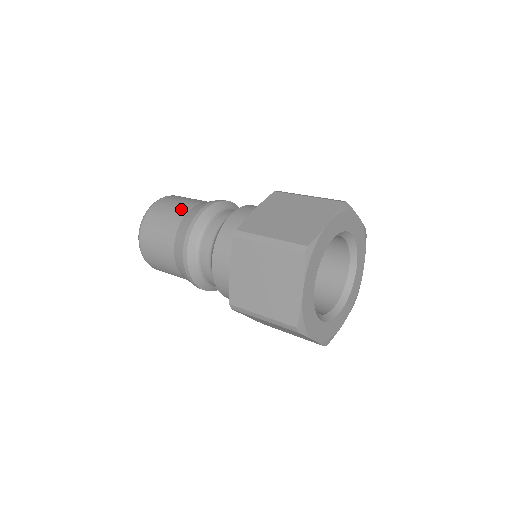
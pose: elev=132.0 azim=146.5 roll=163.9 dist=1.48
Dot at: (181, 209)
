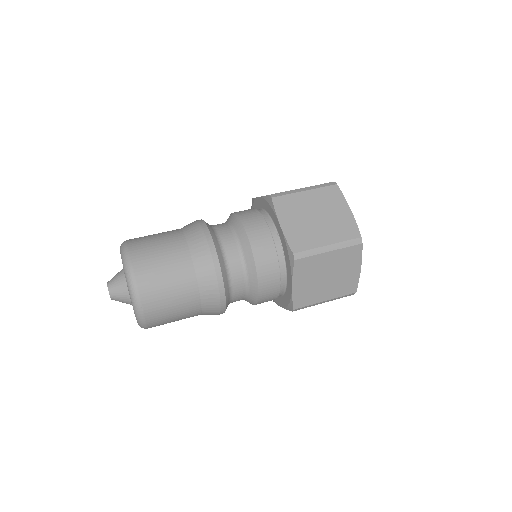
Dot at: (169, 231)
